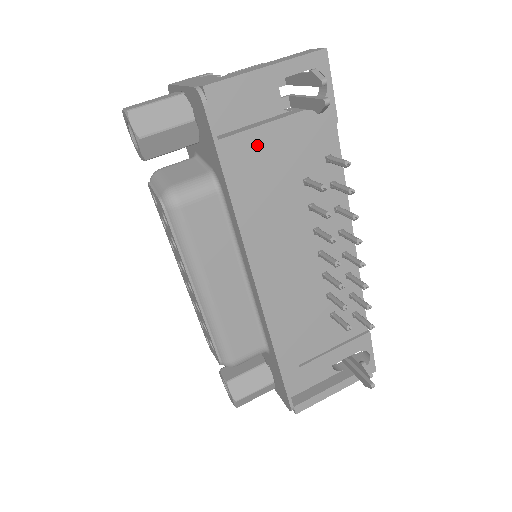
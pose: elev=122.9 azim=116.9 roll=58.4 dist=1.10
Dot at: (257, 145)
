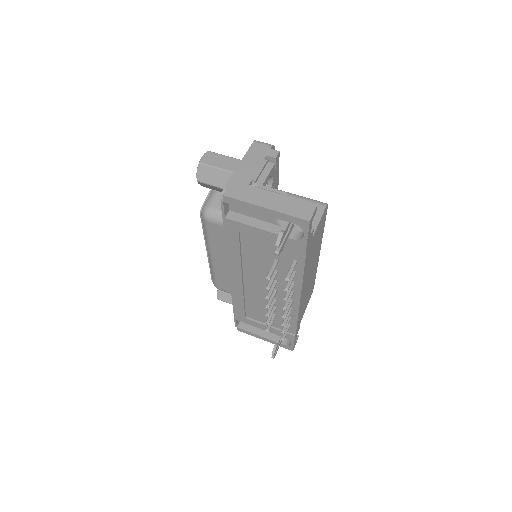
Dot at: (248, 232)
